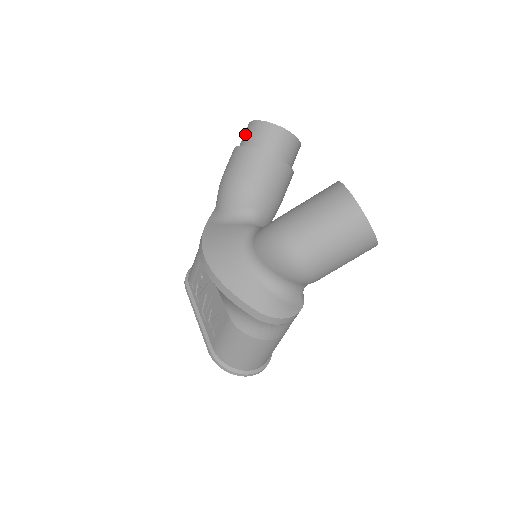
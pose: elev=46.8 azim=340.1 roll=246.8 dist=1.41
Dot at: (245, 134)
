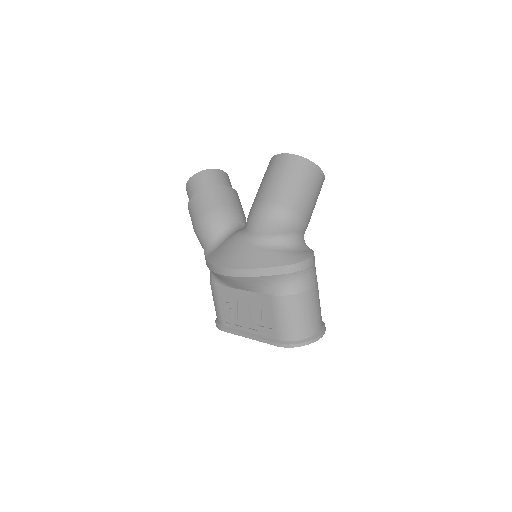
Dot at: (189, 192)
